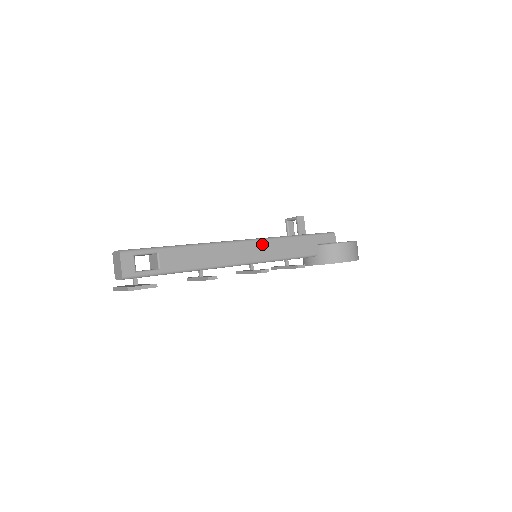
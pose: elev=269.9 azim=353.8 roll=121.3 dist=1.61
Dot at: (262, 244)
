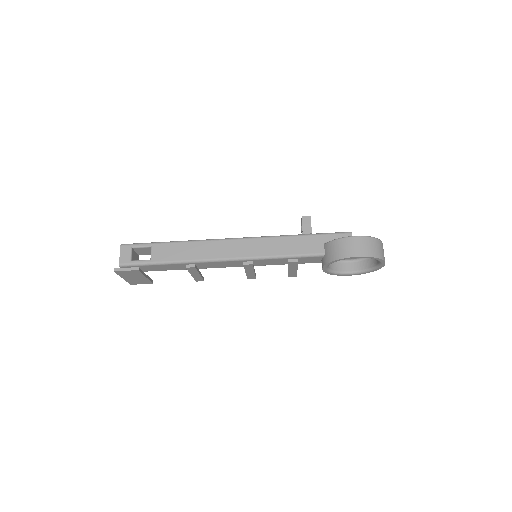
Dot at: (256, 242)
